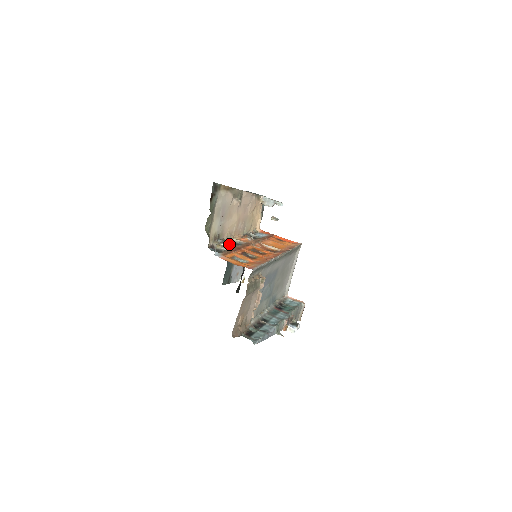
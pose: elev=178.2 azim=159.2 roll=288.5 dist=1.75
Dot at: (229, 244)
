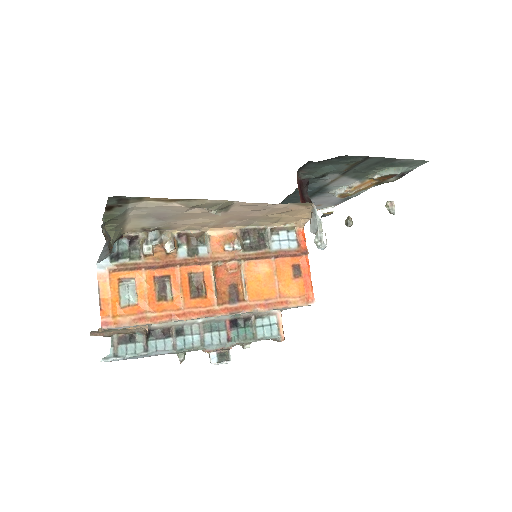
Dot at: (163, 248)
